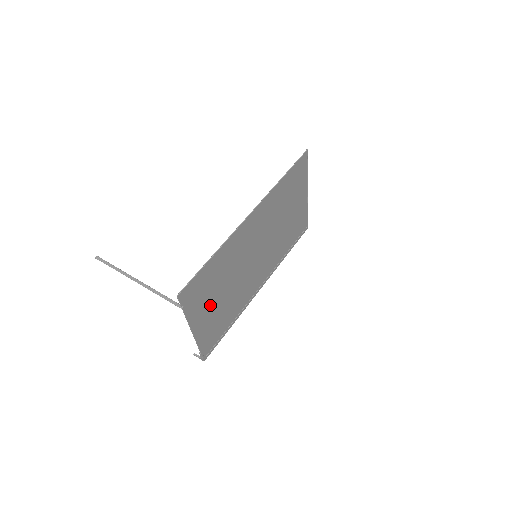
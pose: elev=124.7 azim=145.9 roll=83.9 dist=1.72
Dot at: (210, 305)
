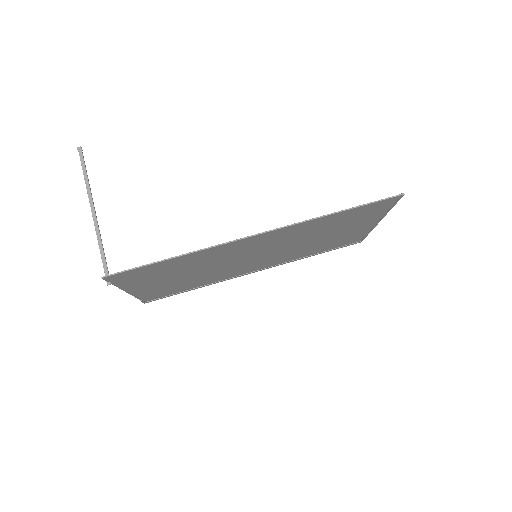
Dot at: (162, 280)
